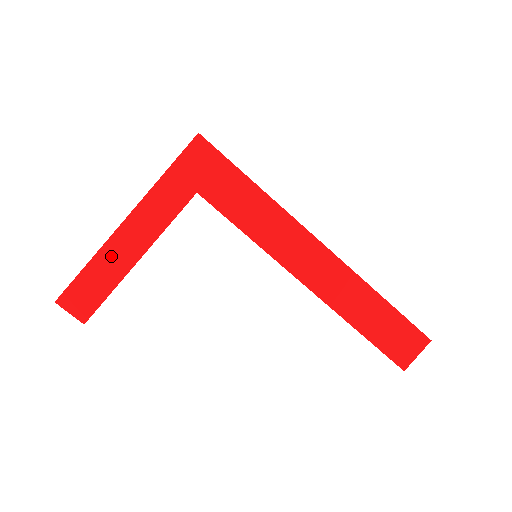
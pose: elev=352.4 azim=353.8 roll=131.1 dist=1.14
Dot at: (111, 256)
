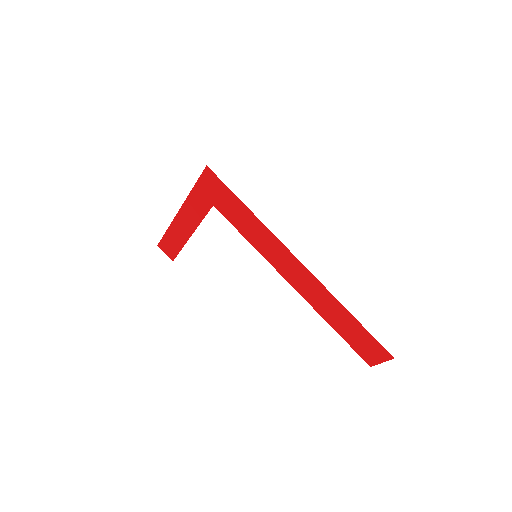
Dot at: (176, 230)
